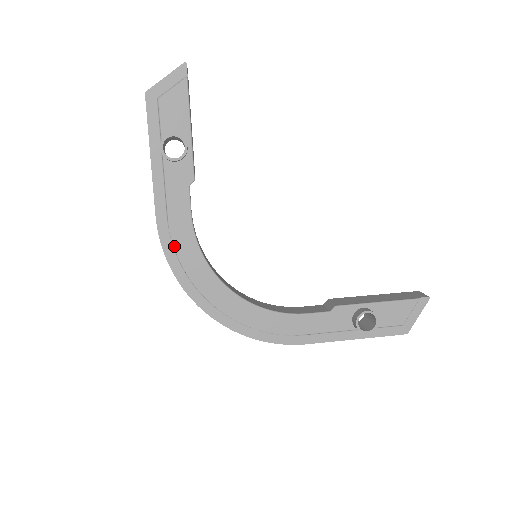
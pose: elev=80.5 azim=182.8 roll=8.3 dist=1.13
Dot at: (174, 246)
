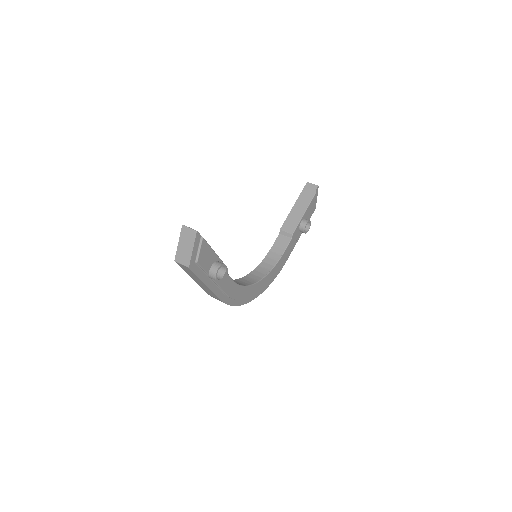
Dot at: (234, 299)
